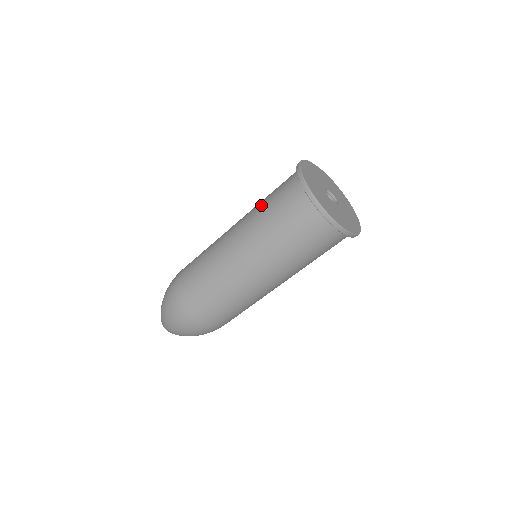
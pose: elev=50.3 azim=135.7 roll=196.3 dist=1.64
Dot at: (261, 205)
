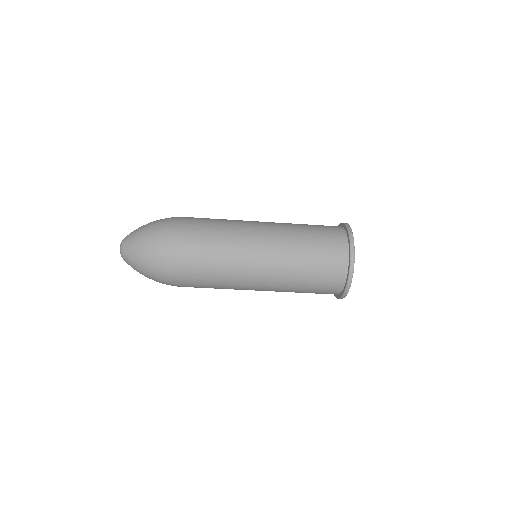
Dot at: (300, 224)
